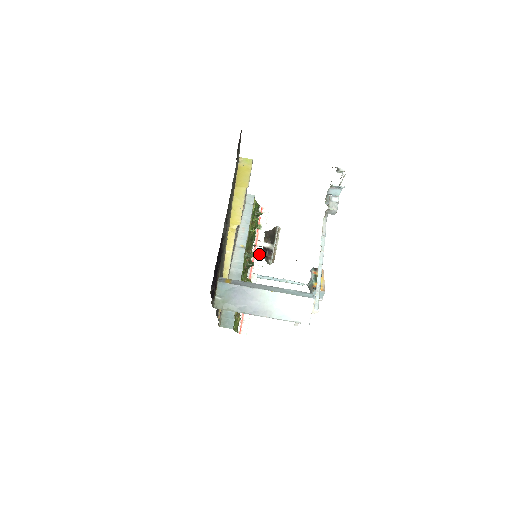
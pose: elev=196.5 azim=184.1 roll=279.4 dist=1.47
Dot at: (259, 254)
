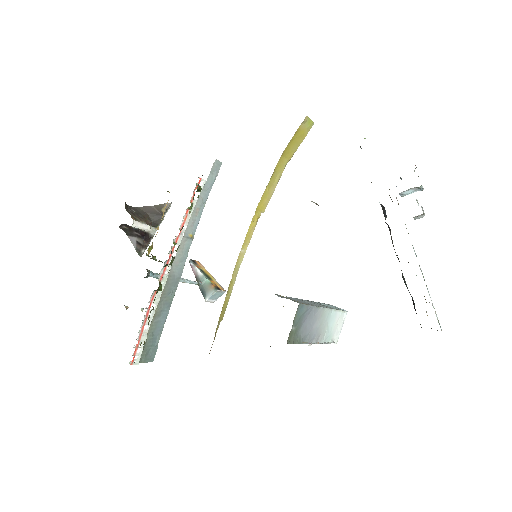
Dot at: occluded
